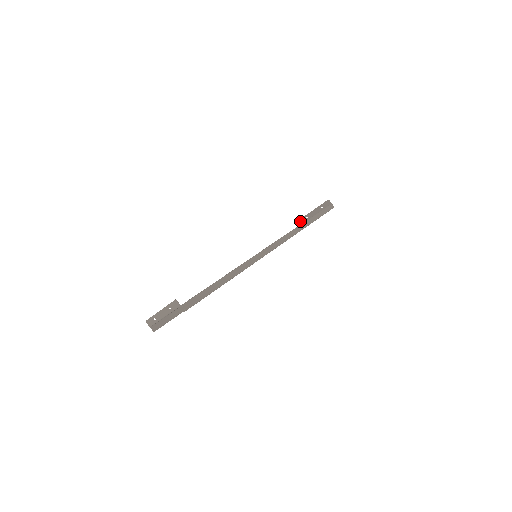
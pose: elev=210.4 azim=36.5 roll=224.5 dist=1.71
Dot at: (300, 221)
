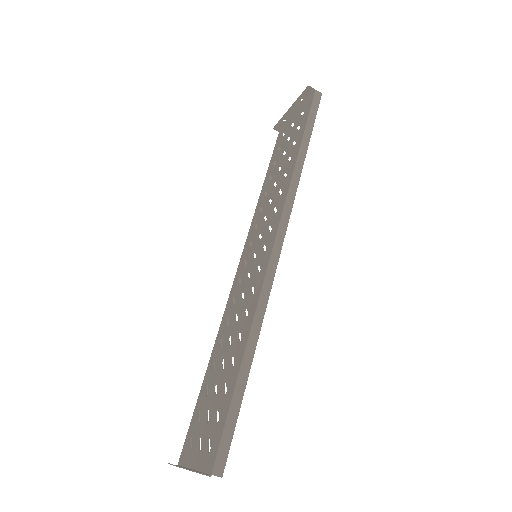
Dot at: (276, 128)
